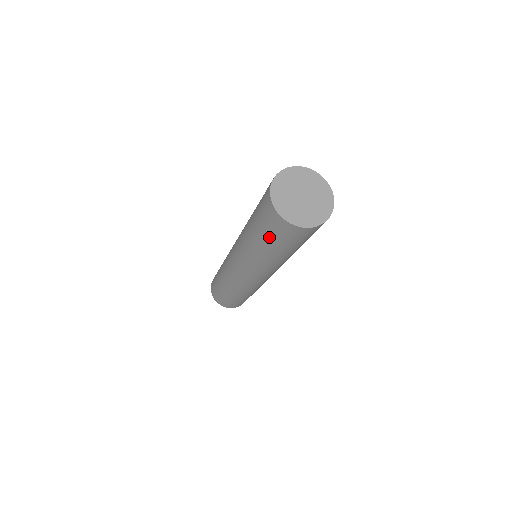
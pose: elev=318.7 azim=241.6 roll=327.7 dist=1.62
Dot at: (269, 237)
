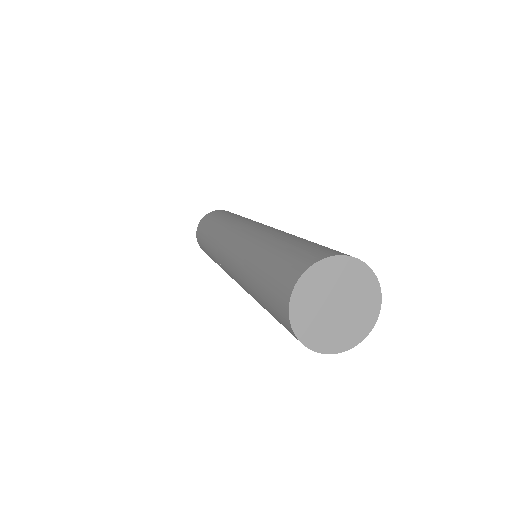
Dot at: occluded
